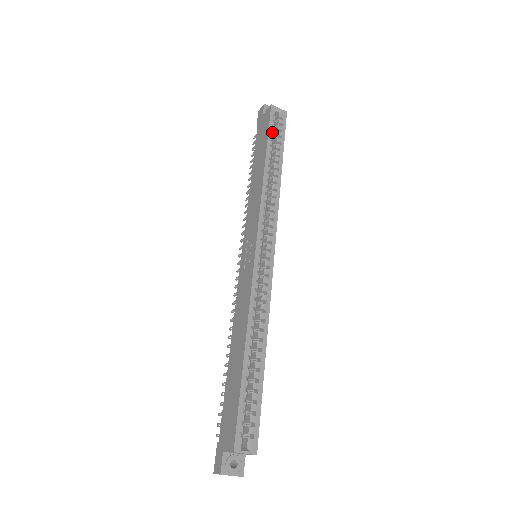
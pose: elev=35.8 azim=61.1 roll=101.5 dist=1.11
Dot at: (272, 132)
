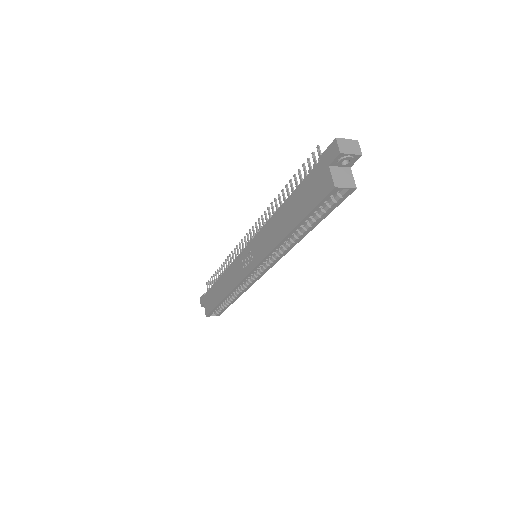
Dot at: (316, 210)
